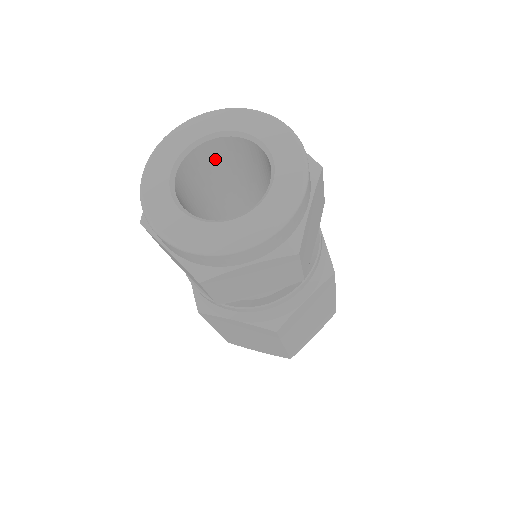
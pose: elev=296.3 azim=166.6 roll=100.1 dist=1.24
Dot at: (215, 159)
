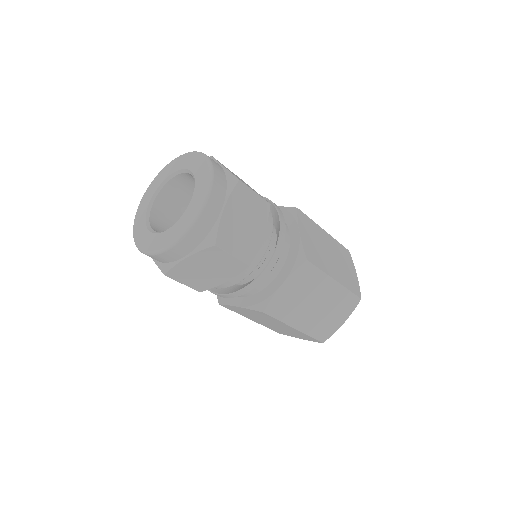
Dot at: occluded
